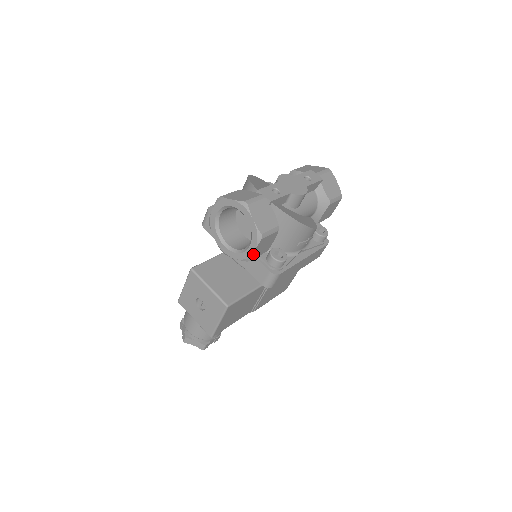
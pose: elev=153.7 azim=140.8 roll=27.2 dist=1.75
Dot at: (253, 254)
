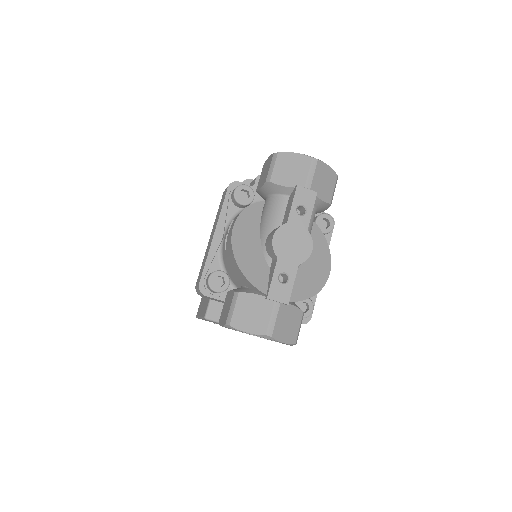
Dot at: occluded
